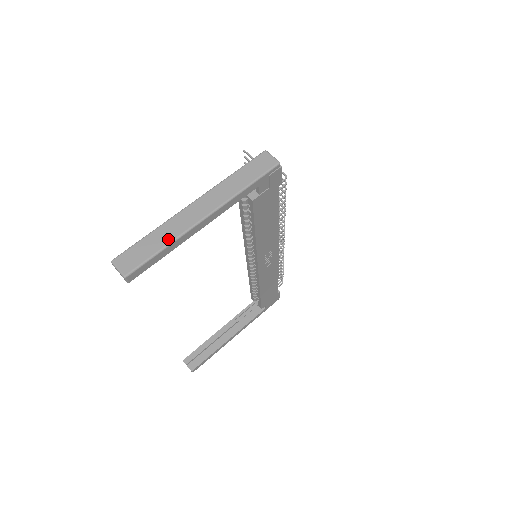
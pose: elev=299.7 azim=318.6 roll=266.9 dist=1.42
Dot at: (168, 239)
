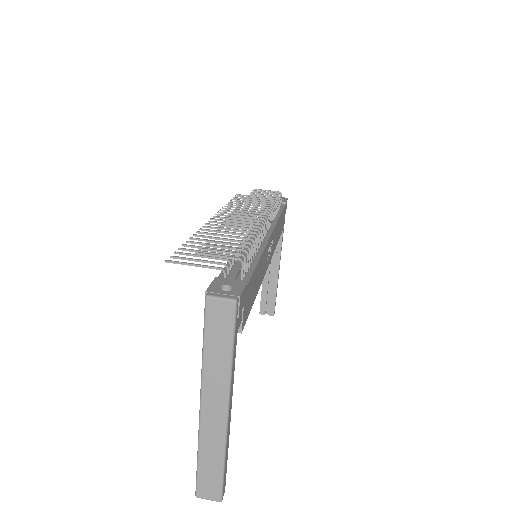
Dot at: (219, 454)
